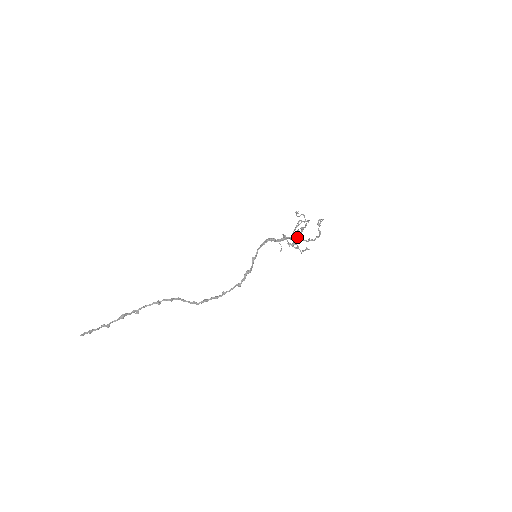
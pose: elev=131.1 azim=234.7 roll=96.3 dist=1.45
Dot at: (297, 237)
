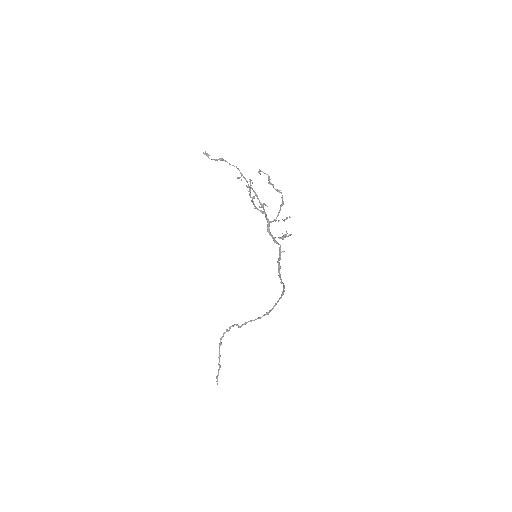
Dot at: (263, 209)
